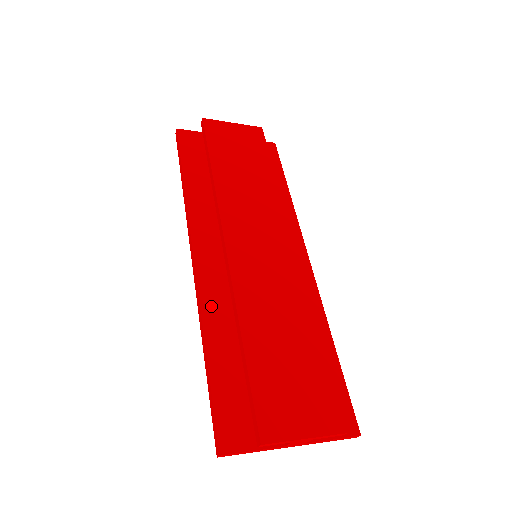
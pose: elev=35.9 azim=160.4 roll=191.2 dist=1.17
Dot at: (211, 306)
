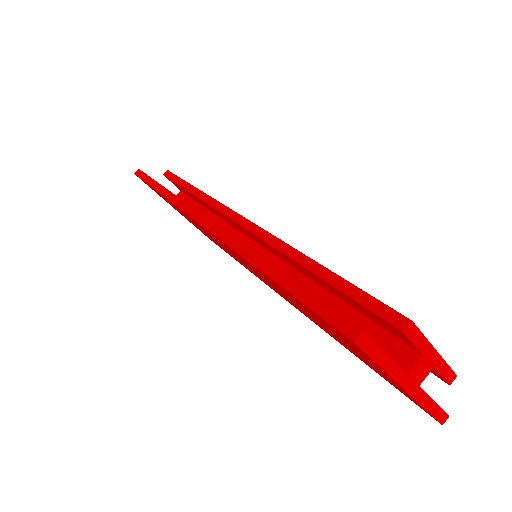
Dot at: occluded
